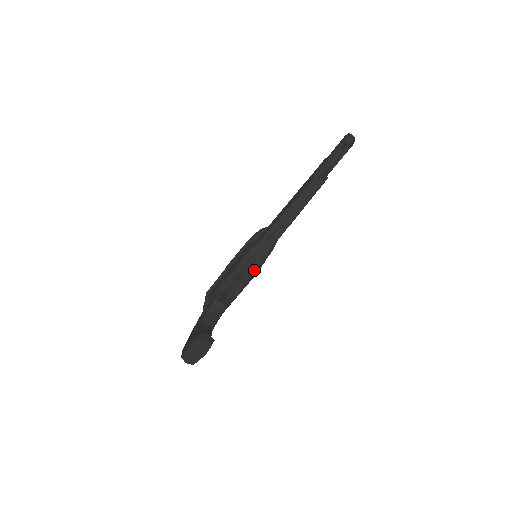
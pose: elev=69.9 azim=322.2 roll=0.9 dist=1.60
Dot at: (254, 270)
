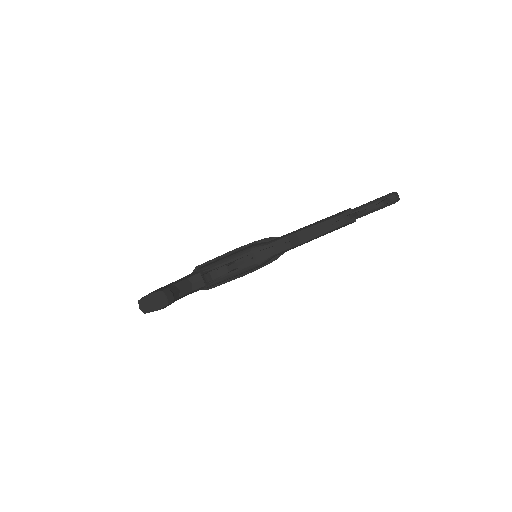
Dot at: (247, 267)
